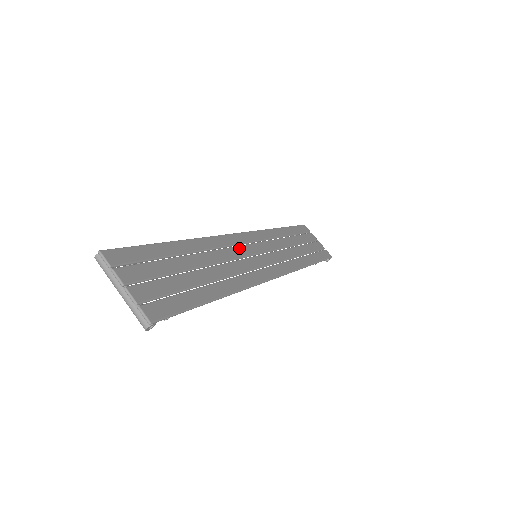
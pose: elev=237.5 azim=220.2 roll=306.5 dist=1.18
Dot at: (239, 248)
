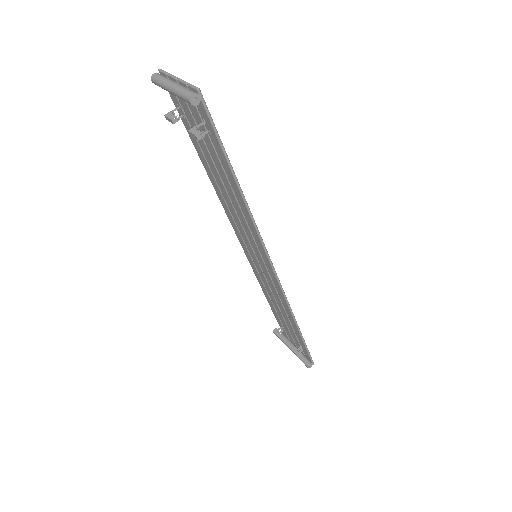
Dot at: occluded
